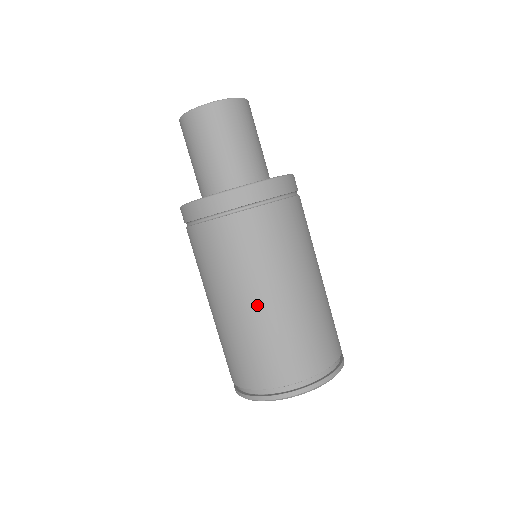
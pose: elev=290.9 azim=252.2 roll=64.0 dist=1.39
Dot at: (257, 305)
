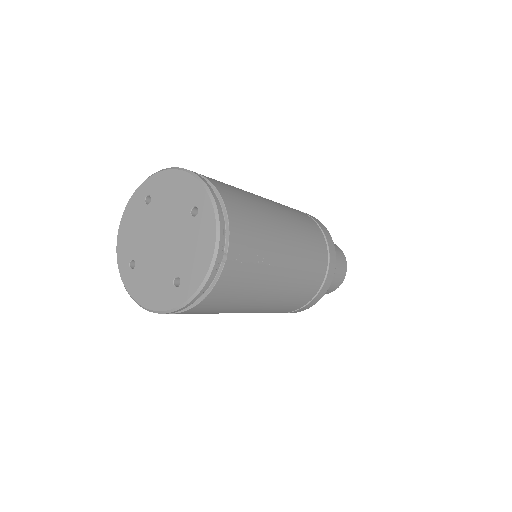
Dot at: occluded
